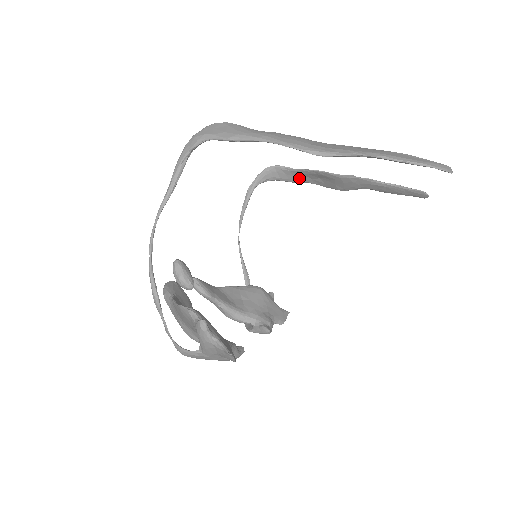
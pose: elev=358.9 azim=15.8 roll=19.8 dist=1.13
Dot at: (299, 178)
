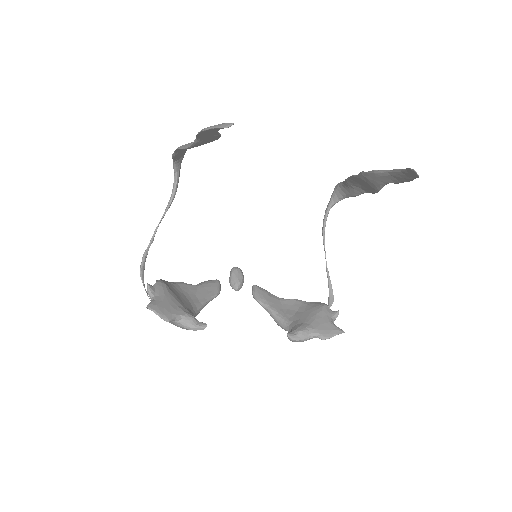
Dot at: (354, 190)
